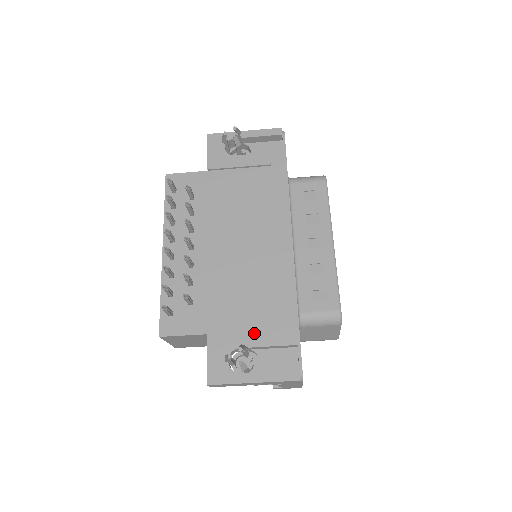
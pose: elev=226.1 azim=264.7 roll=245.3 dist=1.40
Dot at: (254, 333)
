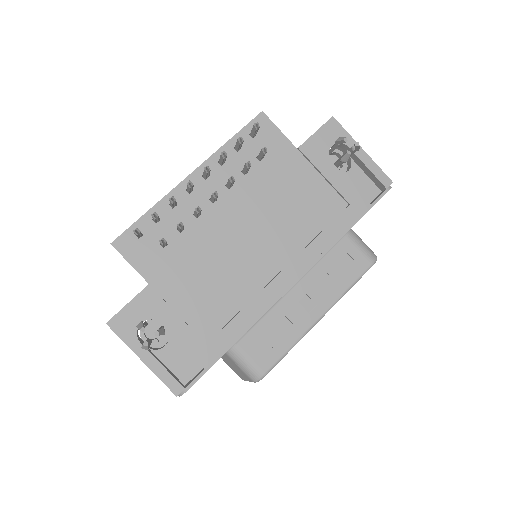
Dot at: (184, 324)
